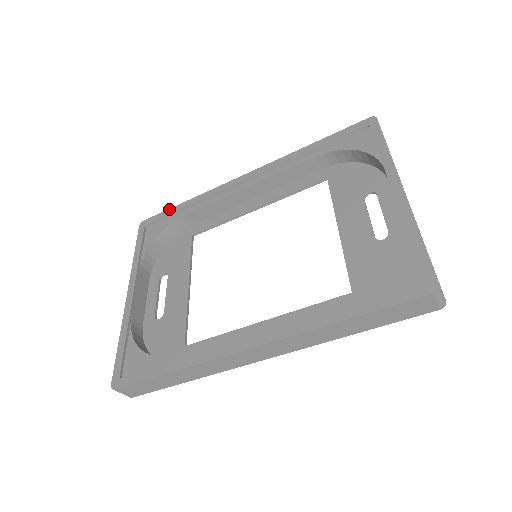
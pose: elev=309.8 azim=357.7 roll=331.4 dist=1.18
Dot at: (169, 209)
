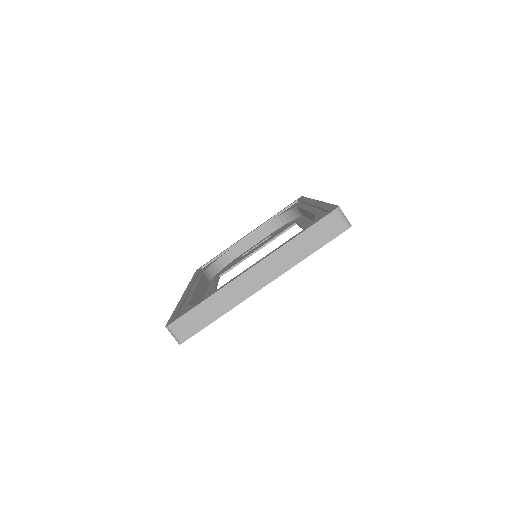
Dot at: (305, 197)
